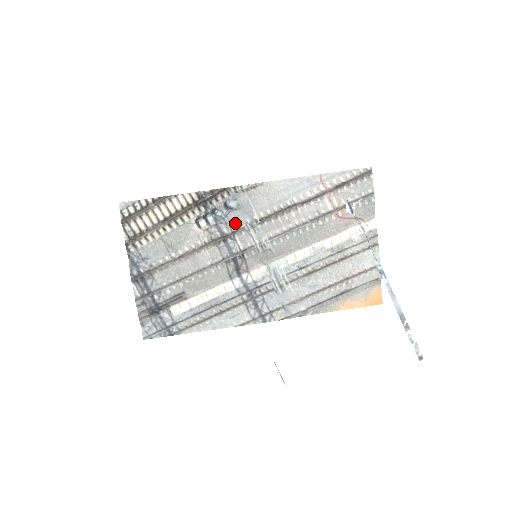
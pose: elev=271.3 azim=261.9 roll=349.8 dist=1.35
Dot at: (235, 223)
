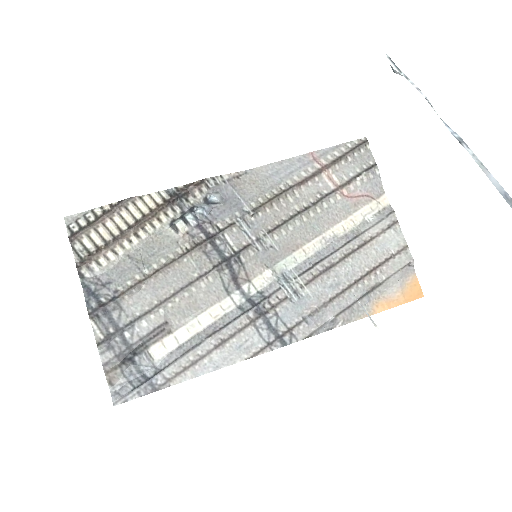
Dot at: (222, 220)
